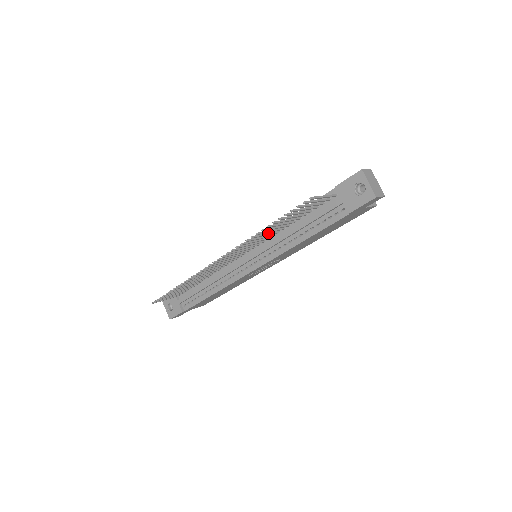
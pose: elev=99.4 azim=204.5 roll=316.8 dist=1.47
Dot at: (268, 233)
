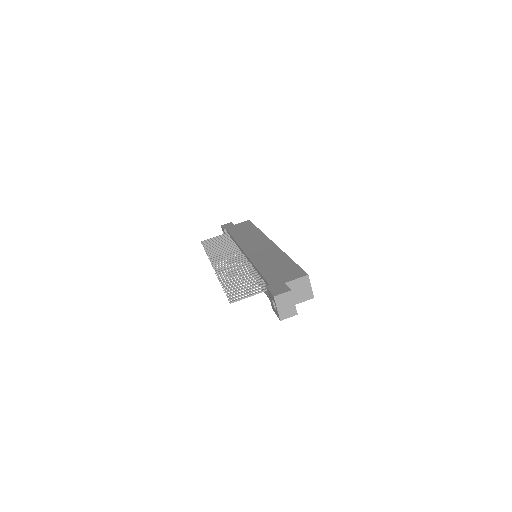
Dot at: (239, 272)
